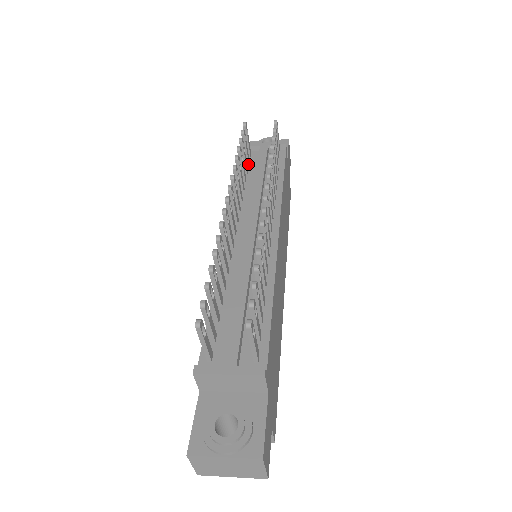
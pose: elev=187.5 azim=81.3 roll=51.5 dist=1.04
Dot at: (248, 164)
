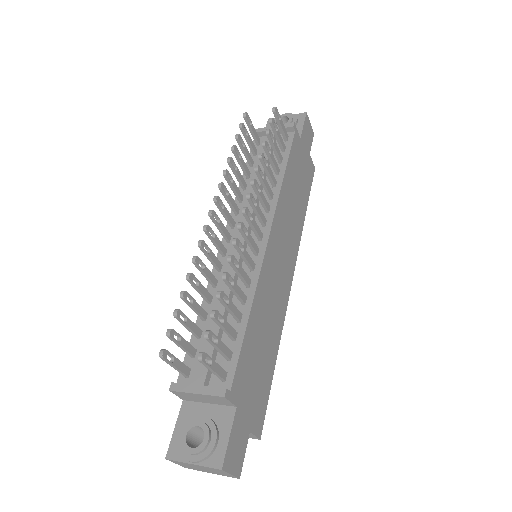
Dot at: (255, 154)
